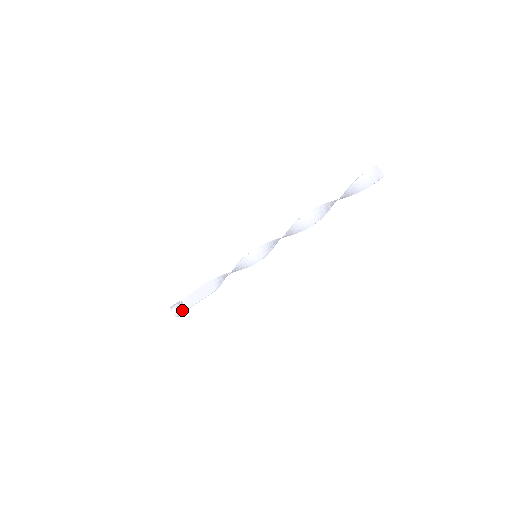
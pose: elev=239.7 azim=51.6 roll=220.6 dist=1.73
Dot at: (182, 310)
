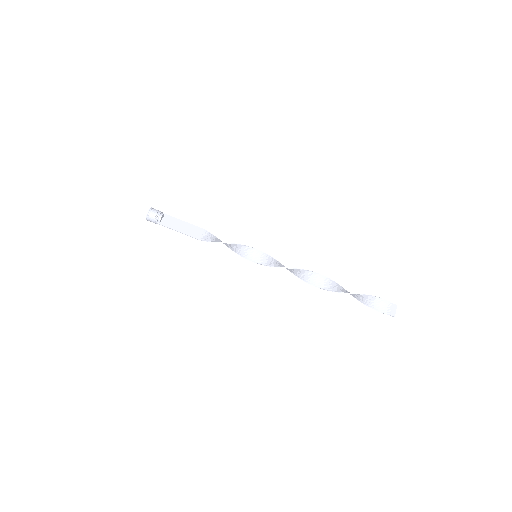
Dot at: (157, 220)
